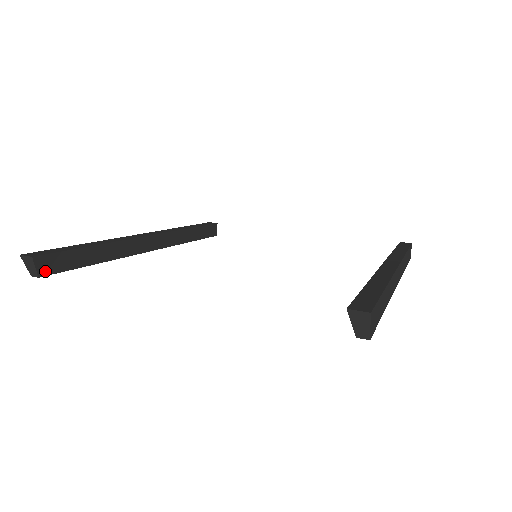
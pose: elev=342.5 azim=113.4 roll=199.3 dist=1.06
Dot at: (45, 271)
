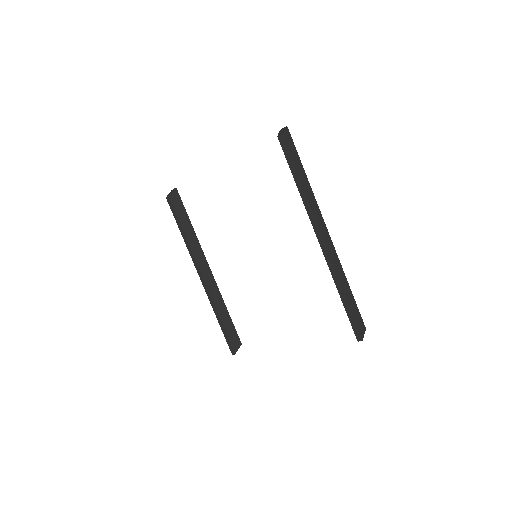
Dot at: (172, 198)
